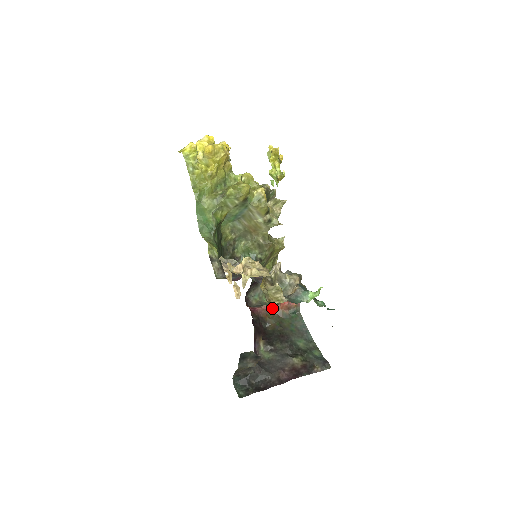
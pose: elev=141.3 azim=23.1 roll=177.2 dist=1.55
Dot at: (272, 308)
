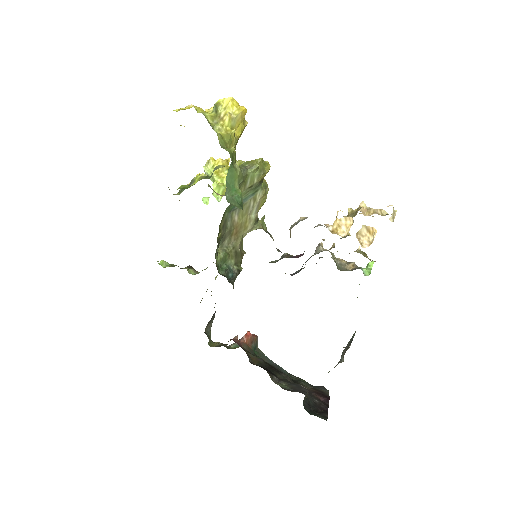
Dot at: occluded
